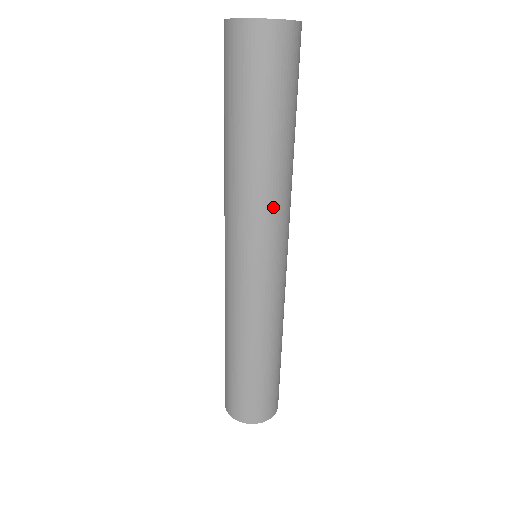
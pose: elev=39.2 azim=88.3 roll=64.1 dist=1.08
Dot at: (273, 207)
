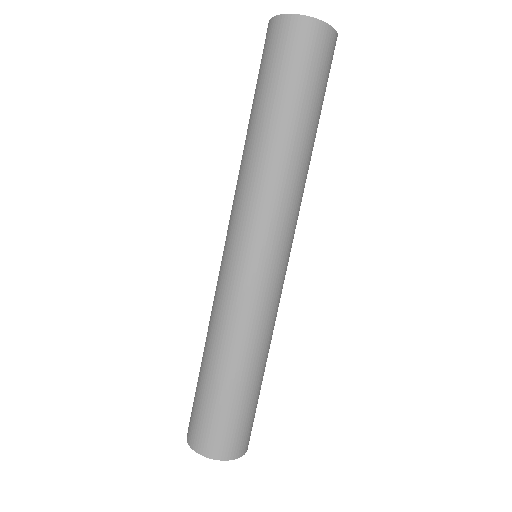
Dot at: (300, 199)
